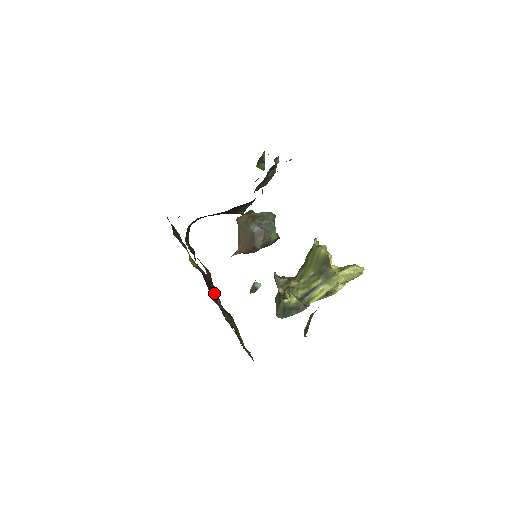
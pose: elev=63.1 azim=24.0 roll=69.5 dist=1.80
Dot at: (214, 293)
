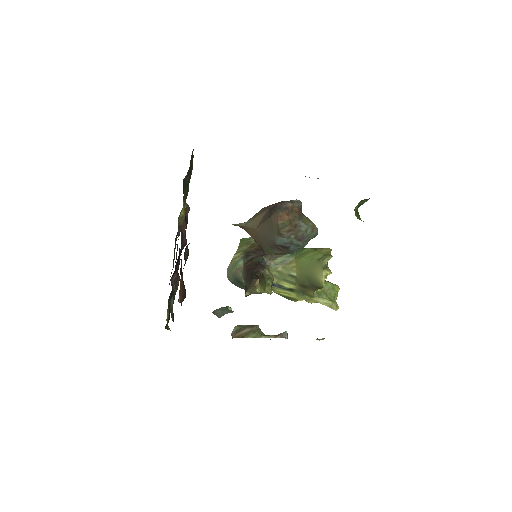
Dot at: (179, 260)
